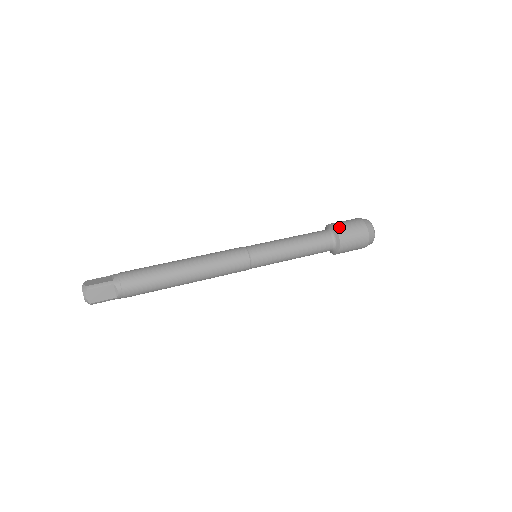
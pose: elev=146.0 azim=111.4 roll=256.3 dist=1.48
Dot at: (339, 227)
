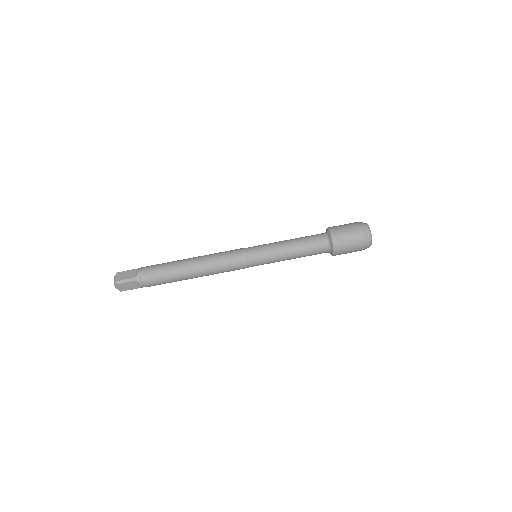
Dot at: (335, 236)
